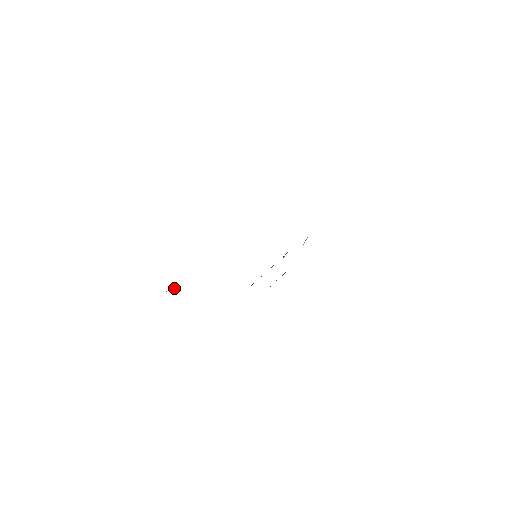
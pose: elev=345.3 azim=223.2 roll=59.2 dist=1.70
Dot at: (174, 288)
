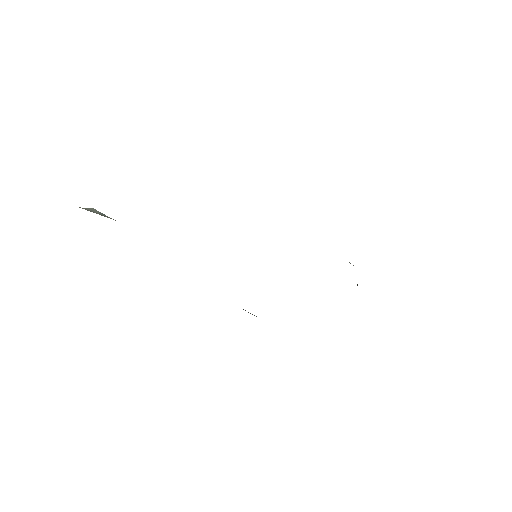
Dot at: (97, 212)
